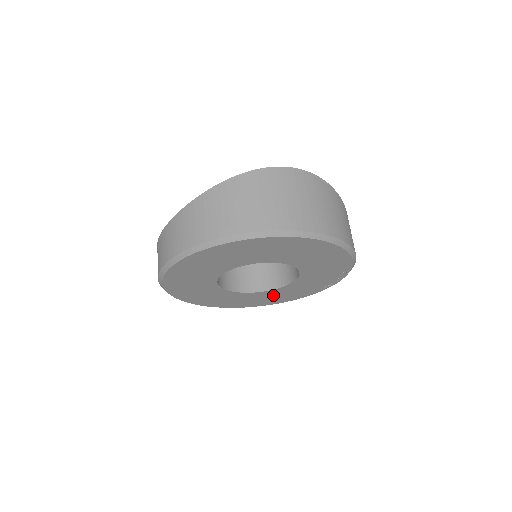
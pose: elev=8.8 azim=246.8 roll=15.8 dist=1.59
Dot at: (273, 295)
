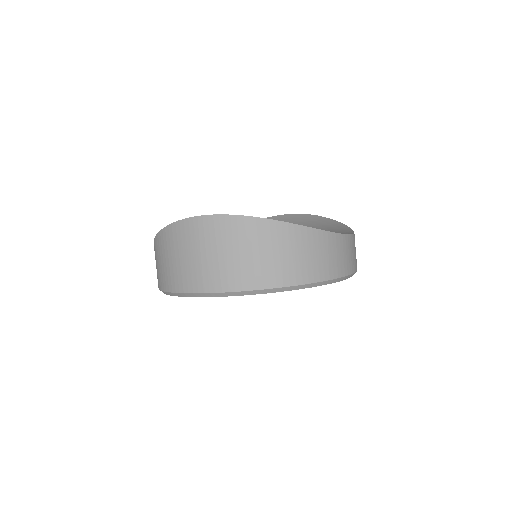
Dot at: occluded
